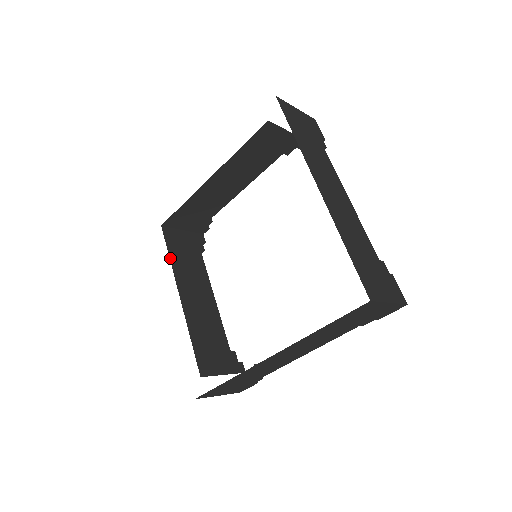
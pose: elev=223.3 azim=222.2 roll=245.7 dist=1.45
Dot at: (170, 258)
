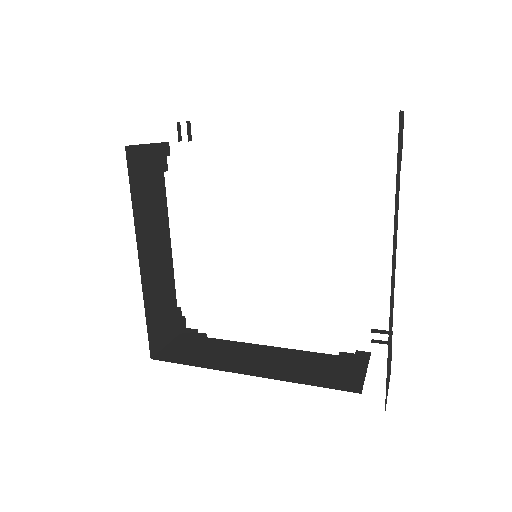
Dot at: (132, 203)
